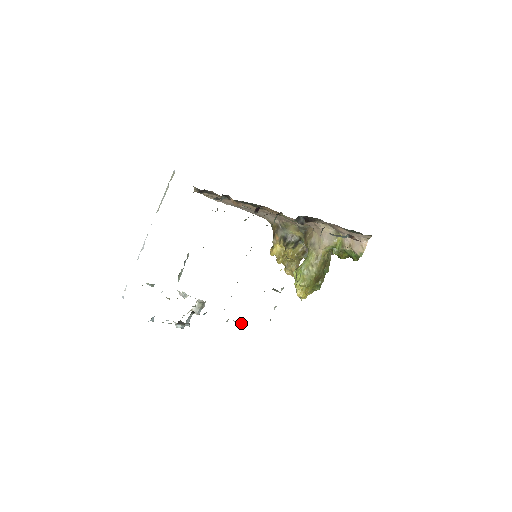
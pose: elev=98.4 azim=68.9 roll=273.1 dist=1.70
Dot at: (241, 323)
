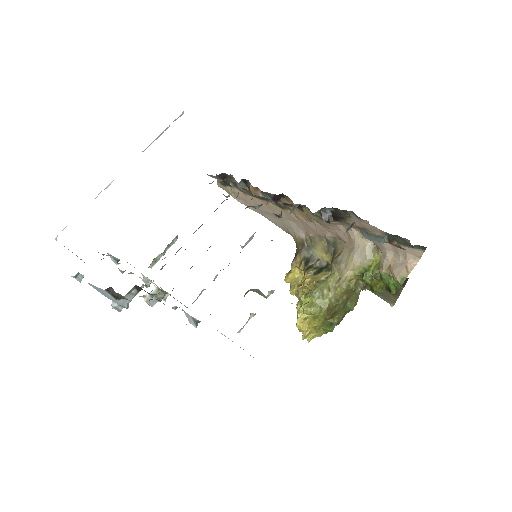
Dot at: occluded
